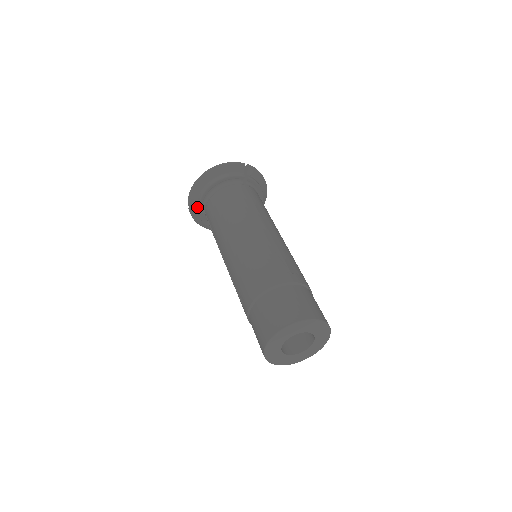
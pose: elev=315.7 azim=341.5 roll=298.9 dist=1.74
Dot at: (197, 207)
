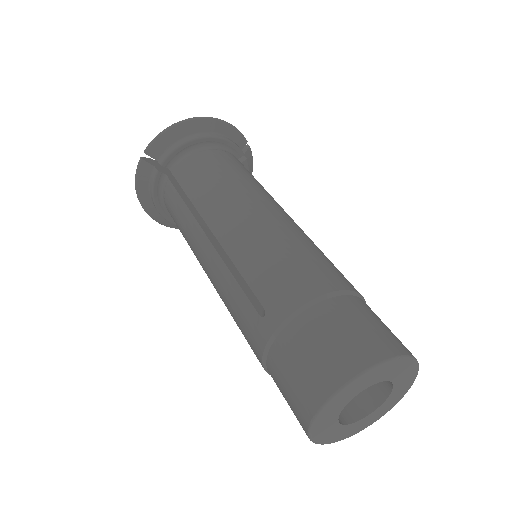
Dot at: (161, 159)
